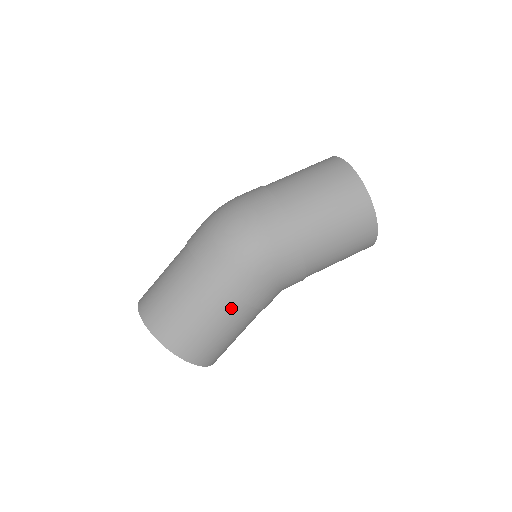
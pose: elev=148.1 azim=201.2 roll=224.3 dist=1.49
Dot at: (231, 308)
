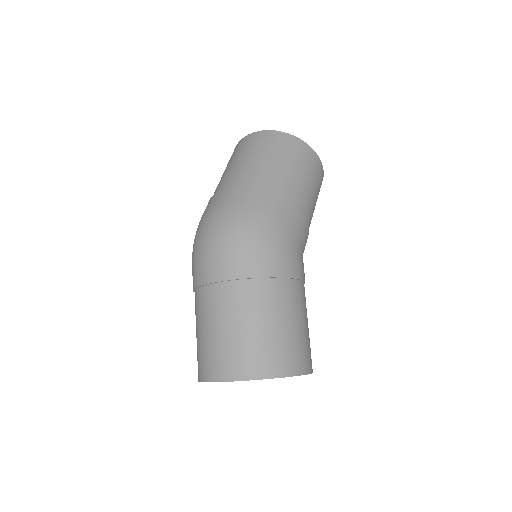
Dot at: (287, 292)
